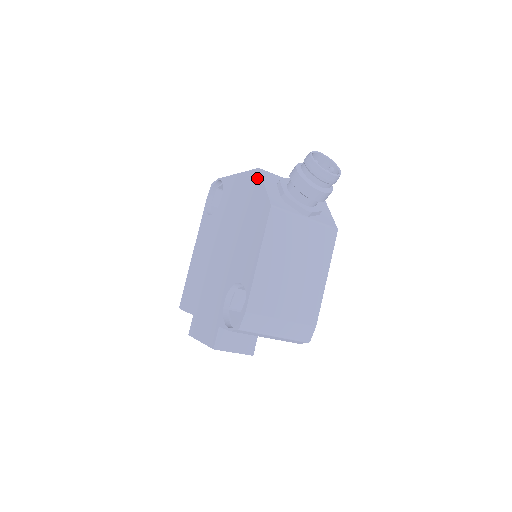
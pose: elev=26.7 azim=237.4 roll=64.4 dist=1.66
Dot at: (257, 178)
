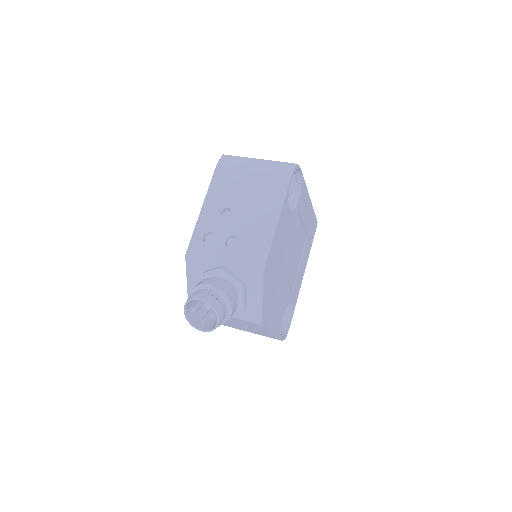
Dot at: occluded
